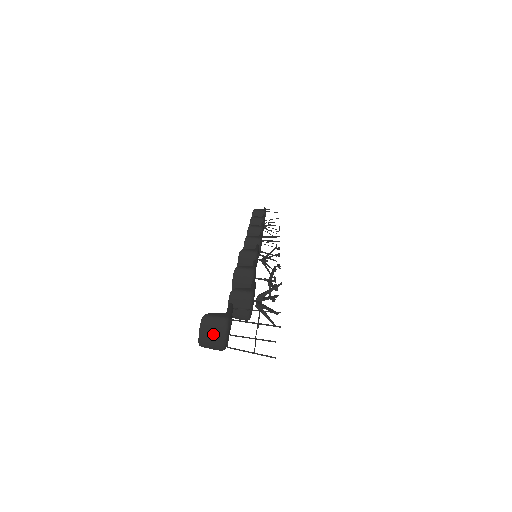
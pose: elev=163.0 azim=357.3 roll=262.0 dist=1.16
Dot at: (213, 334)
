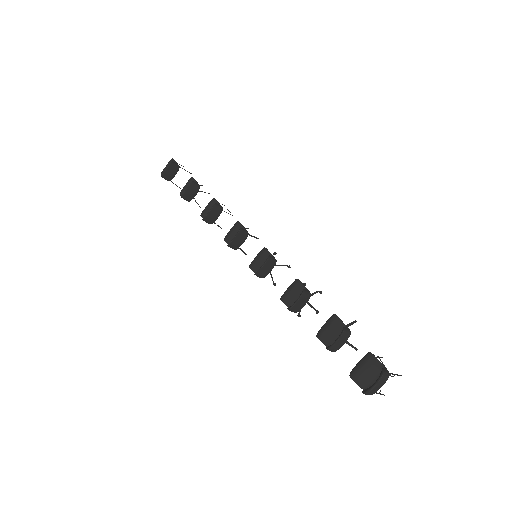
Dot at: (380, 386)
